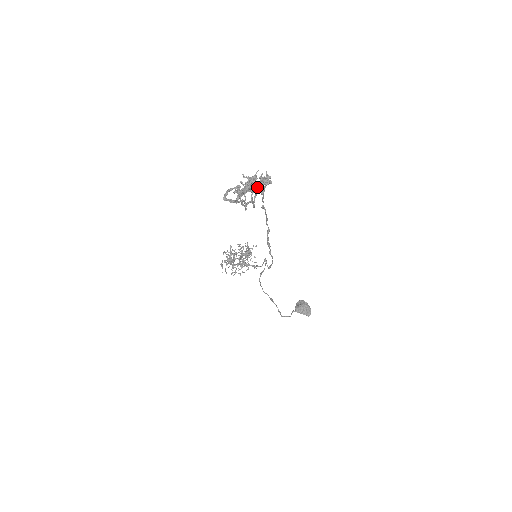
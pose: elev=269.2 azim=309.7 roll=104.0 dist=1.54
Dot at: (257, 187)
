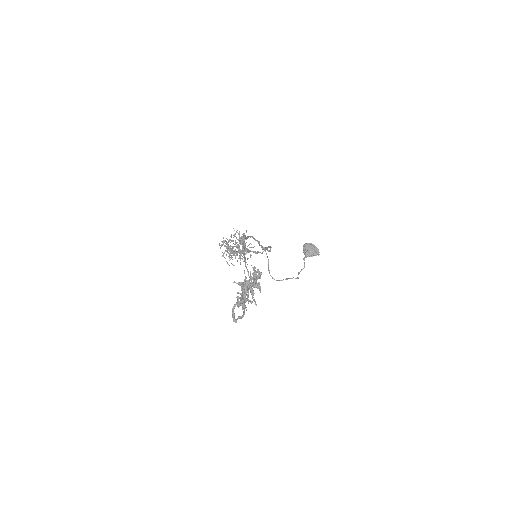
Dot at: (252, 286)
